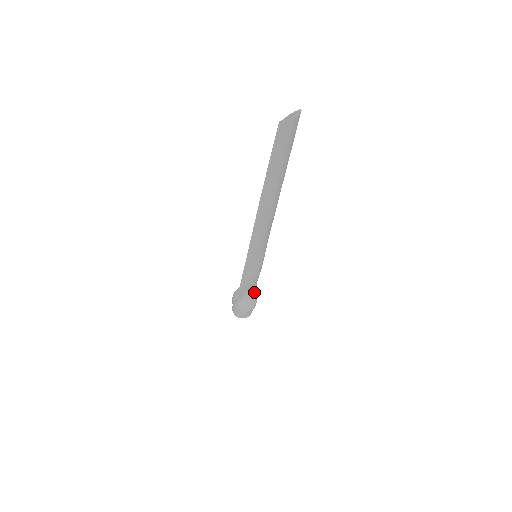
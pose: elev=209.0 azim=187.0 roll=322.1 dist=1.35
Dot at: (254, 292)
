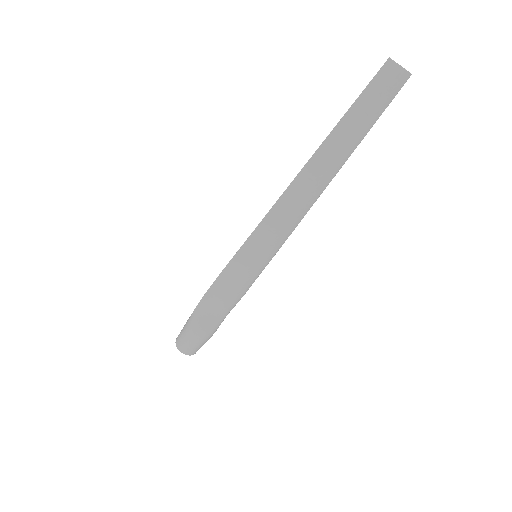
Dot at: (216, 320)
